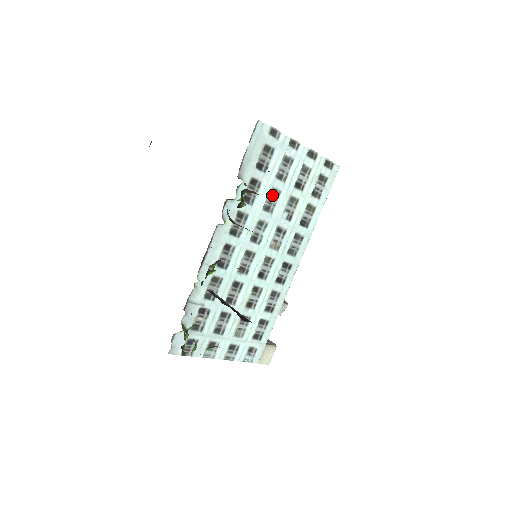
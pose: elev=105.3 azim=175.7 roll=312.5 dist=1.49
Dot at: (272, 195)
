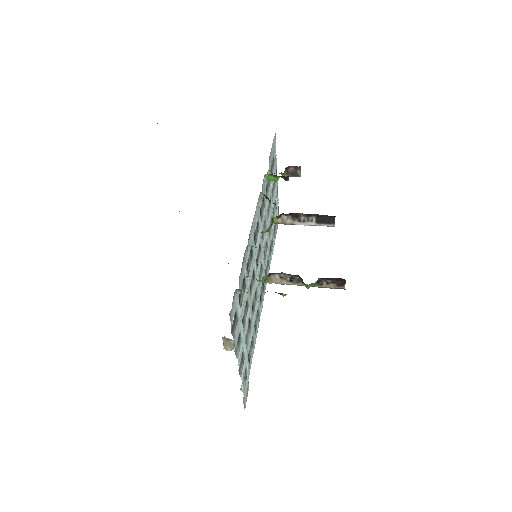
Dot at: (269, 203)
